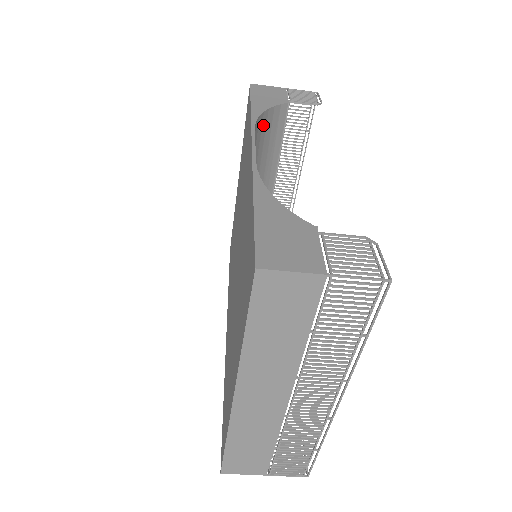
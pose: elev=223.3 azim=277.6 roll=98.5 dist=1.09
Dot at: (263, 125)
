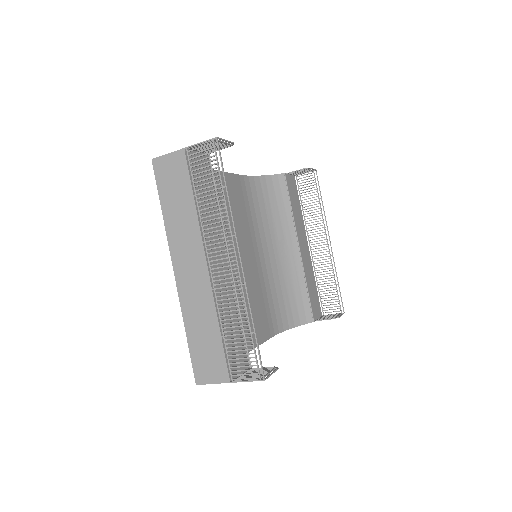
Dot at: (263, 185)
